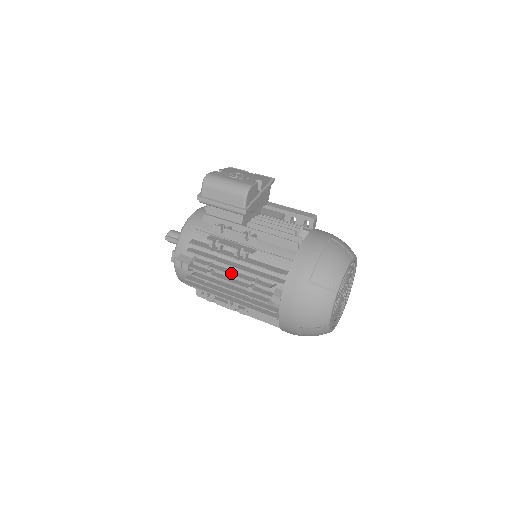
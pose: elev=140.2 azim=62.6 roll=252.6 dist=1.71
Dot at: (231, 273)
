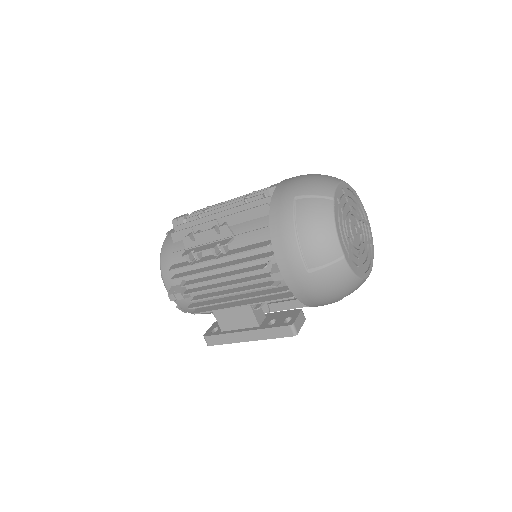
Dot at: occluded
